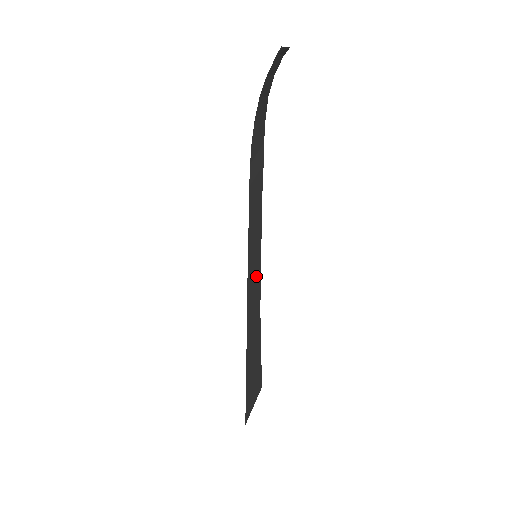
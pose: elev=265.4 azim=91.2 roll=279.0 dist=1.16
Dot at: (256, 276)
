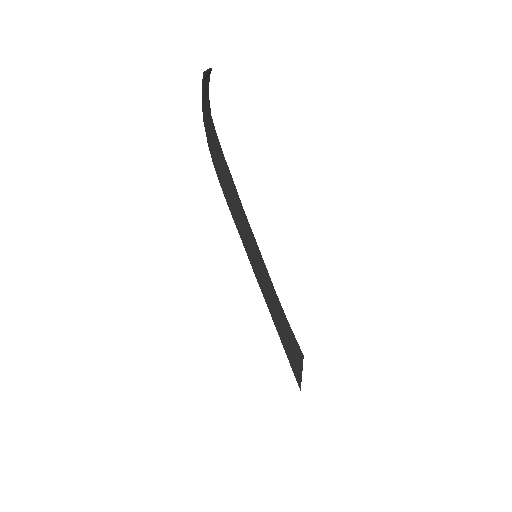
Dot at: (263, 272)
